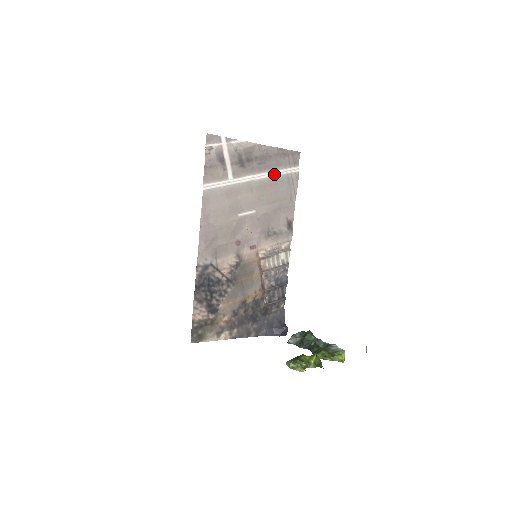
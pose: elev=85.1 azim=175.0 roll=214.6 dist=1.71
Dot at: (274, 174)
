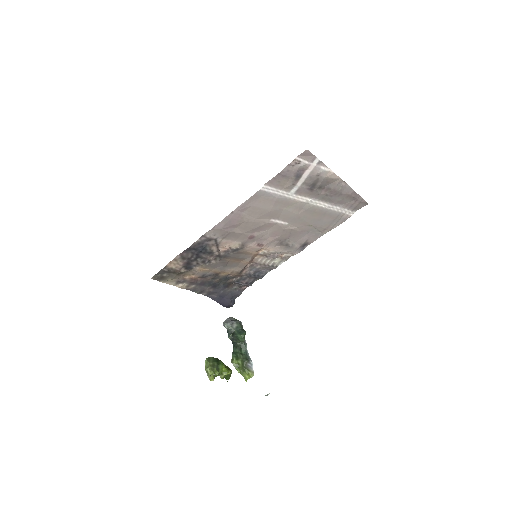
Dot at: (330, 207)
